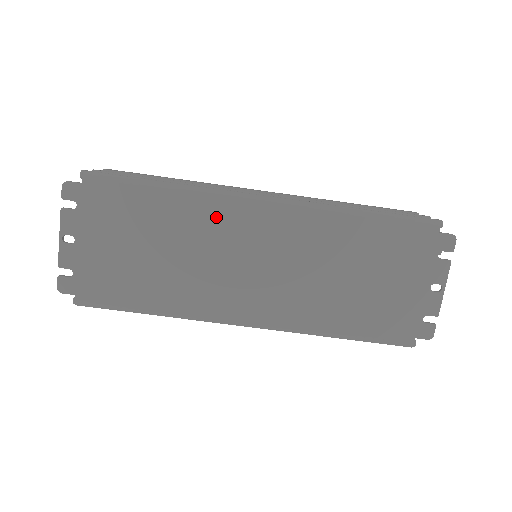
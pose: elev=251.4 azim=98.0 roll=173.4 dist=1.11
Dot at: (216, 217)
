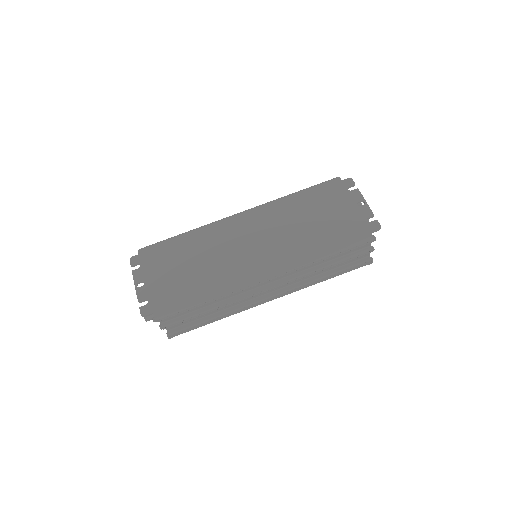
Dot at: (218, 233)
